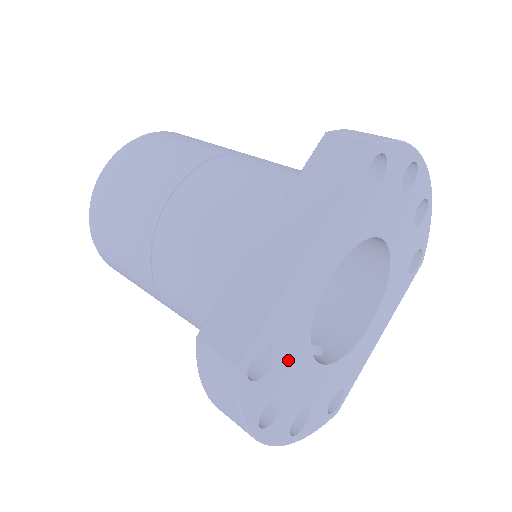
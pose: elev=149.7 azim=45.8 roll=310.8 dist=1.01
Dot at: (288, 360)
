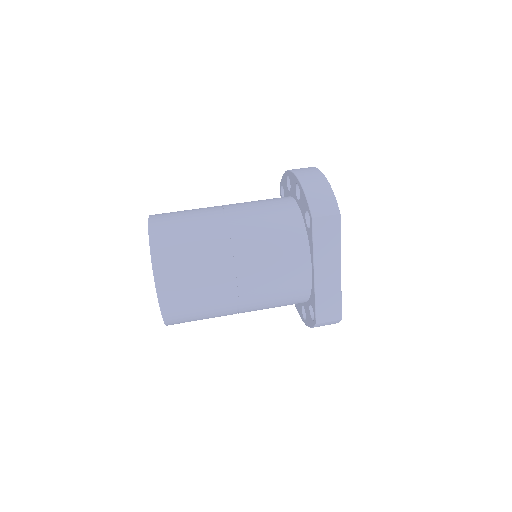
Dot at: occluded
